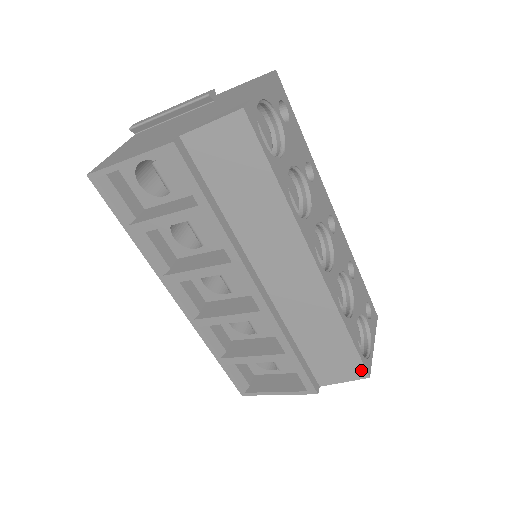
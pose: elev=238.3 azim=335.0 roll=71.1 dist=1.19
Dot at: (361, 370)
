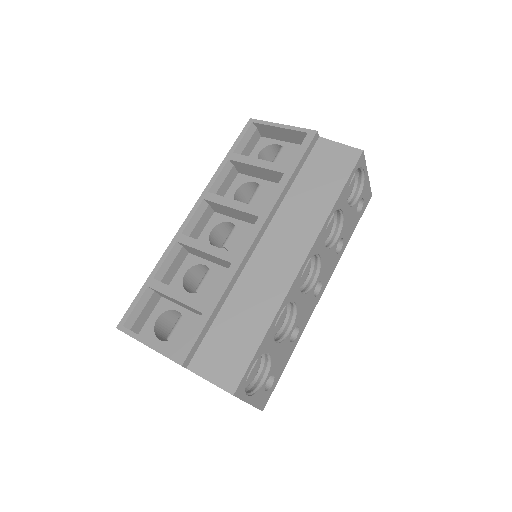
Dot at: (236, 380)
